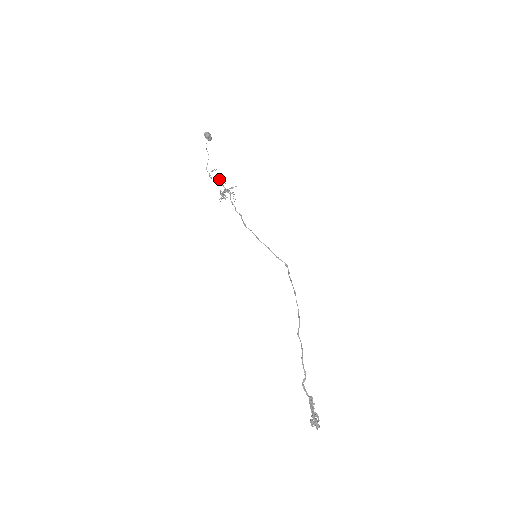
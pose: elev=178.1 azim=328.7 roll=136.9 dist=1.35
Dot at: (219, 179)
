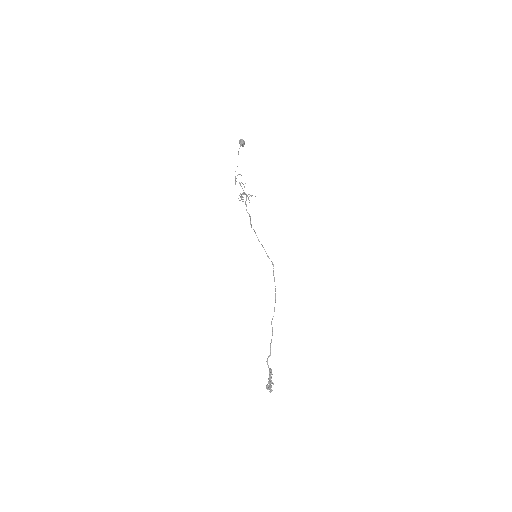
Dot at: (241, 182)
